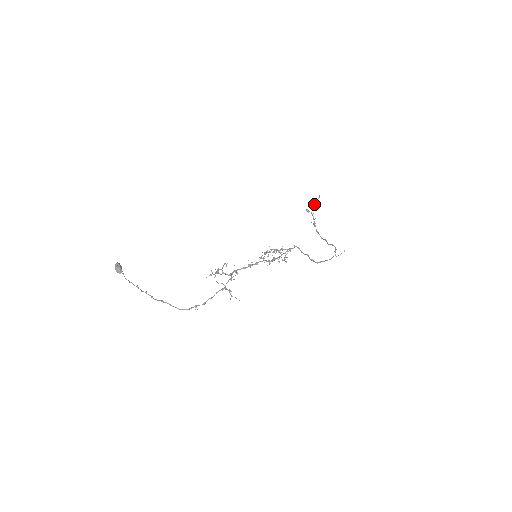
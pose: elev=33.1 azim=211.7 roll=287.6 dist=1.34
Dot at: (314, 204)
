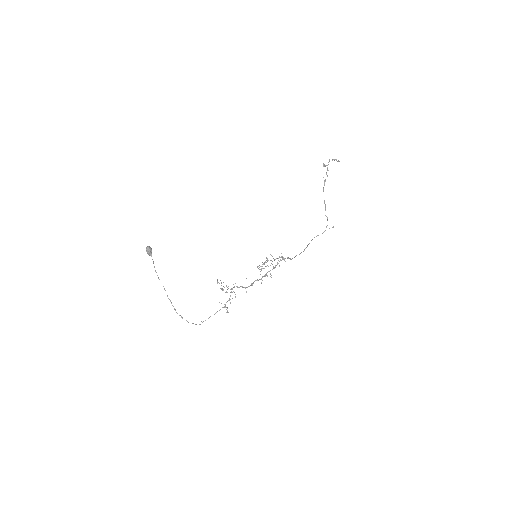
Dot at: occluded
